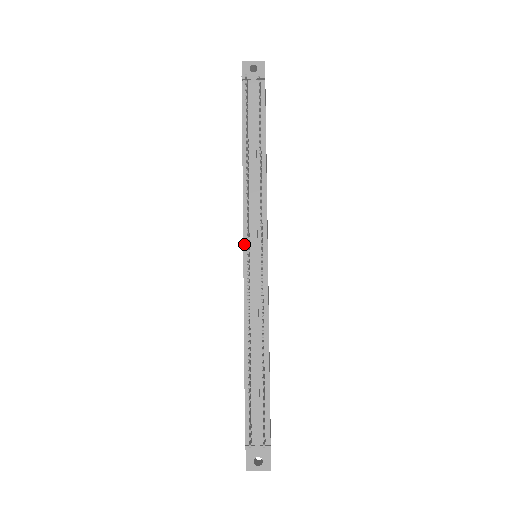
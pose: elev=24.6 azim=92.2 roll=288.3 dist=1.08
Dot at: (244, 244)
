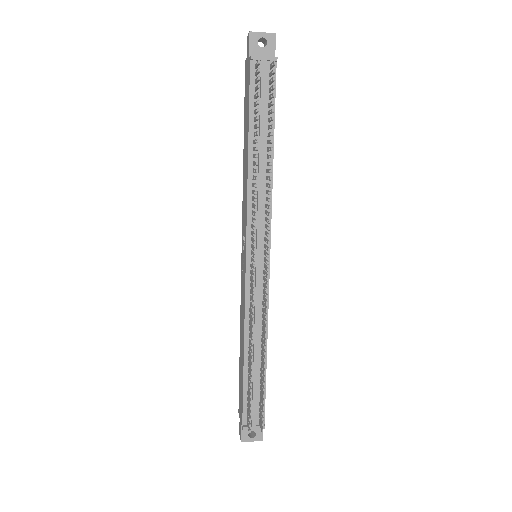
Dot at: (247, 248)
